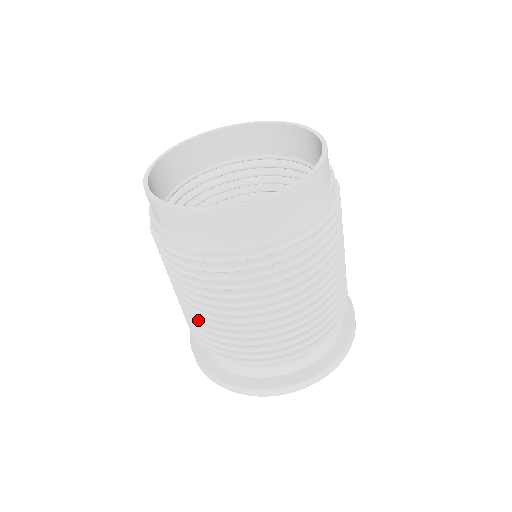
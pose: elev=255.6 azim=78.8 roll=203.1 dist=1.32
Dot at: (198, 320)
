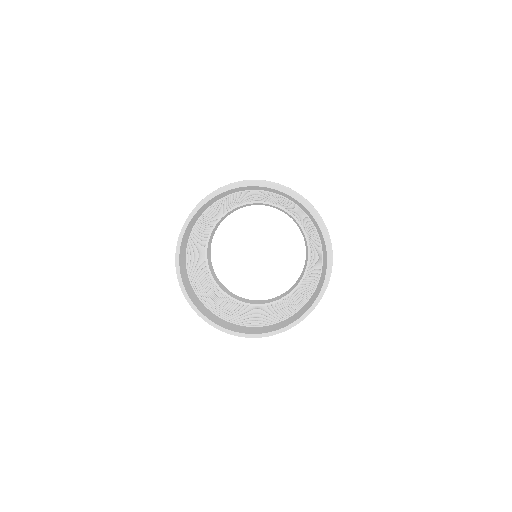
Dot at: occluded
